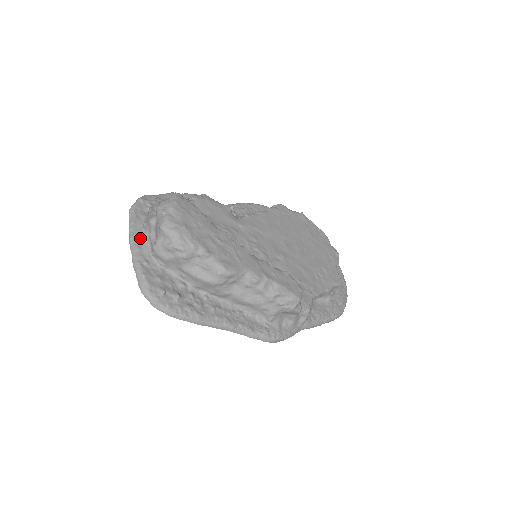
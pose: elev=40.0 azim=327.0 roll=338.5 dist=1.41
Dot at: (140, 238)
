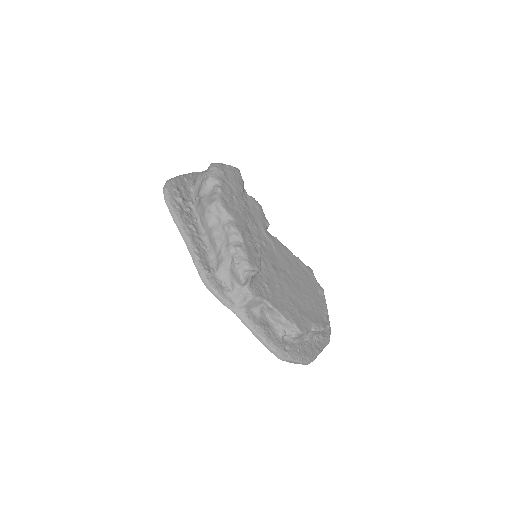
Dot at: occluded
